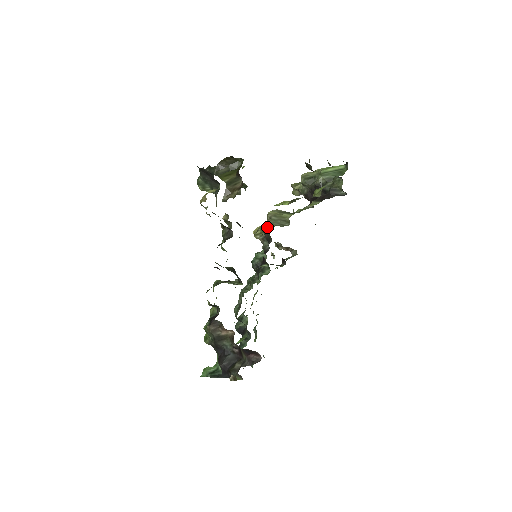
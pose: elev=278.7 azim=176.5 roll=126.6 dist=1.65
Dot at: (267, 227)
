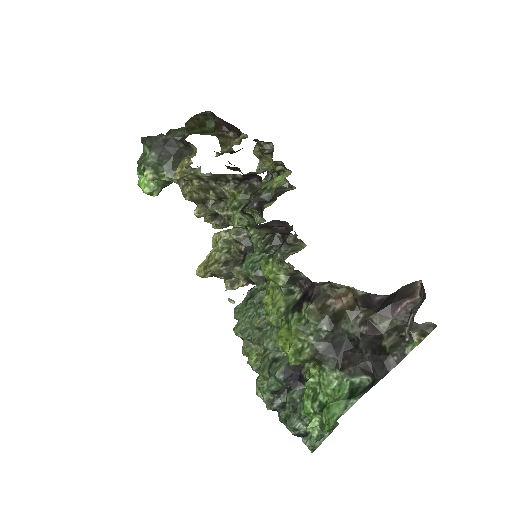
Dot at: occluded
